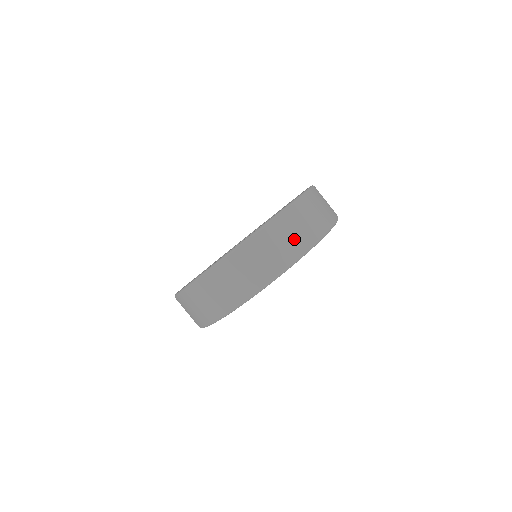
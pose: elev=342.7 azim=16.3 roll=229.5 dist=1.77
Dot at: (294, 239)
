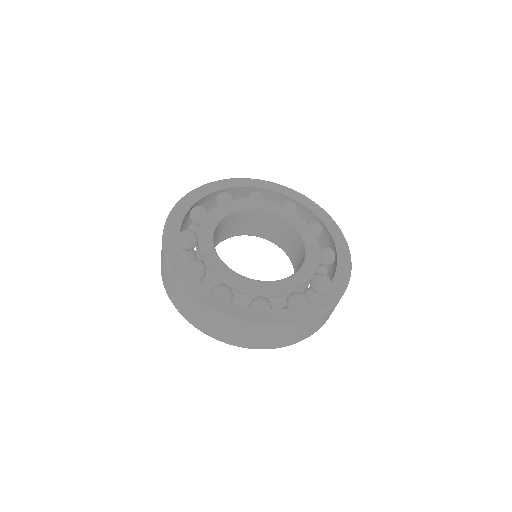
Dot at: (325, 320)
